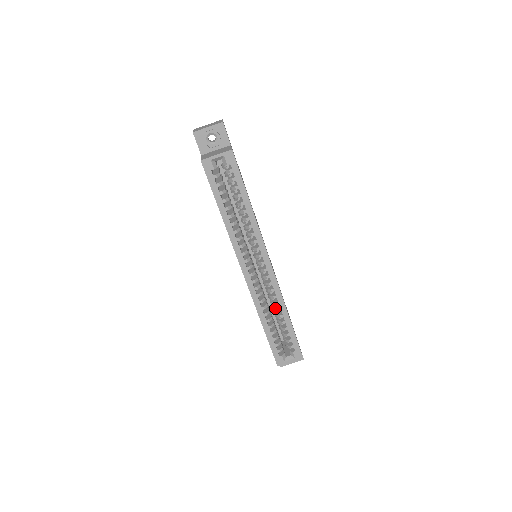
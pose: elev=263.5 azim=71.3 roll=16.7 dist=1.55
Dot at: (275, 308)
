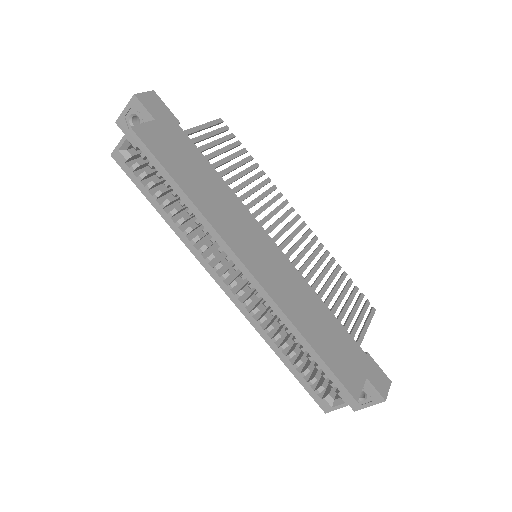
Dot at: (285, 329)
